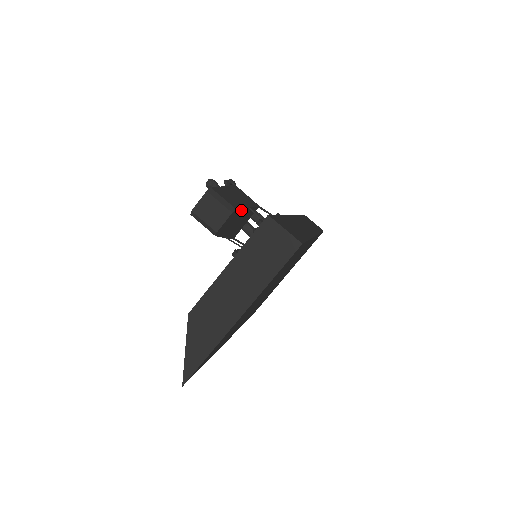
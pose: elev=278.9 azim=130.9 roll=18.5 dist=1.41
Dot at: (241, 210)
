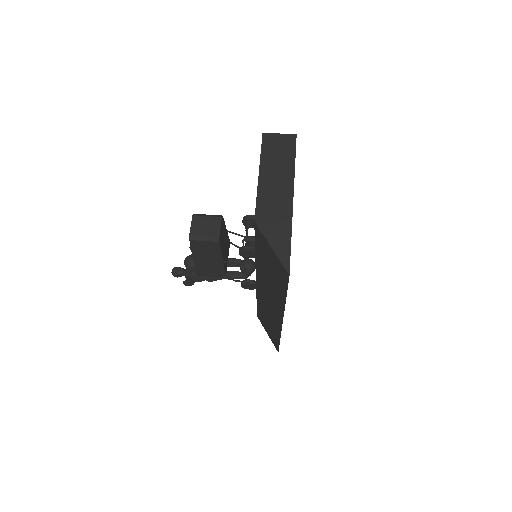
Dot at: (224, 225)
